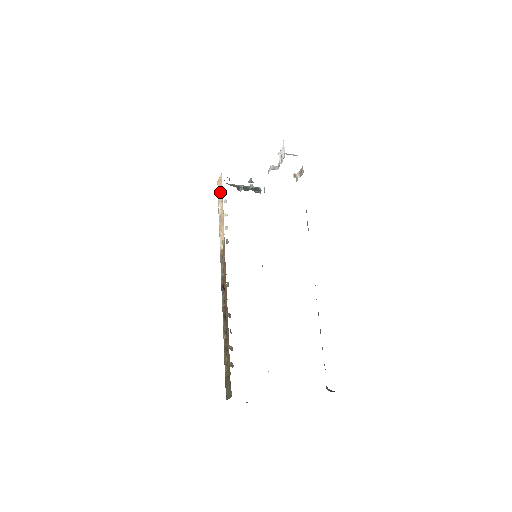
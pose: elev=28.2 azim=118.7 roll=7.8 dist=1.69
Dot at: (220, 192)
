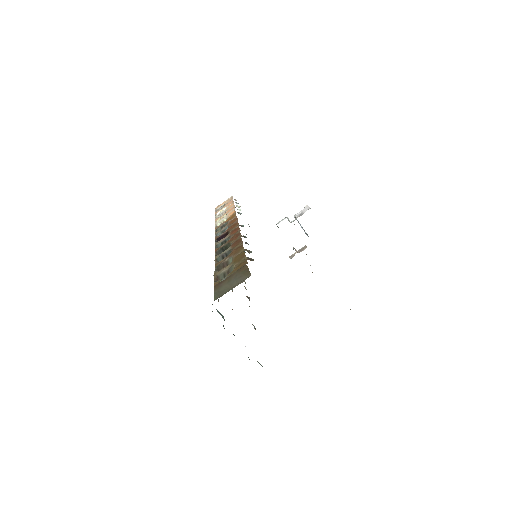
Dot at: (225, 204)
